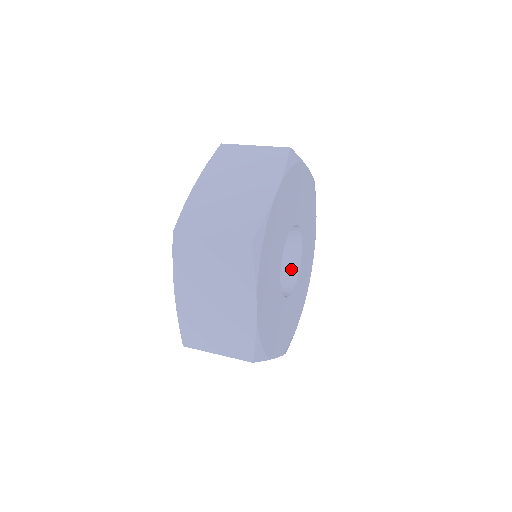
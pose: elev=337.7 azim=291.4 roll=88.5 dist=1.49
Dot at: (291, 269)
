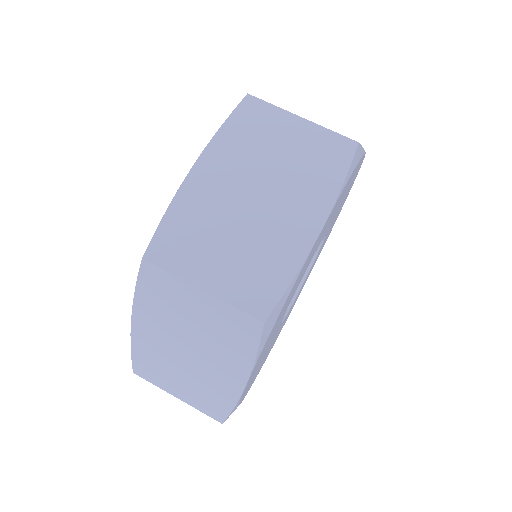
Dot at: occluded
